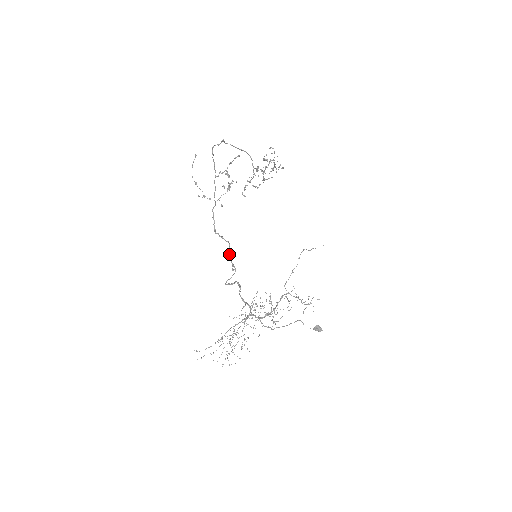
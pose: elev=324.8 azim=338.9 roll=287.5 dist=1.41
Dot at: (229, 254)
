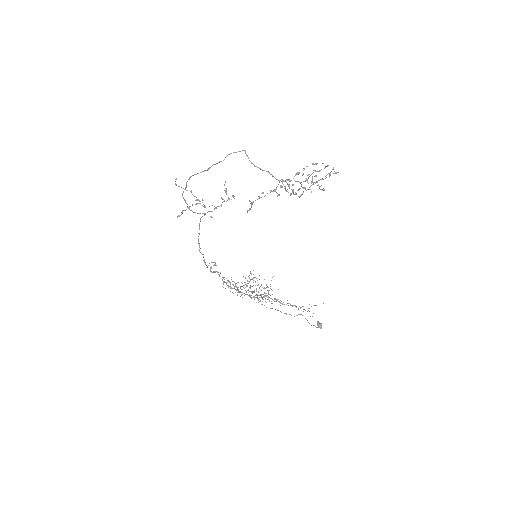
Dot at: occluded
